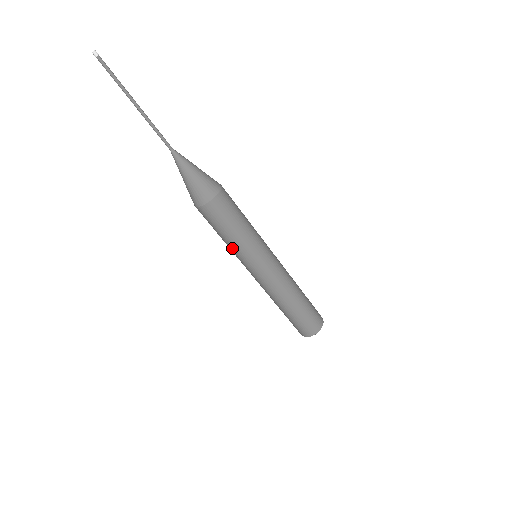
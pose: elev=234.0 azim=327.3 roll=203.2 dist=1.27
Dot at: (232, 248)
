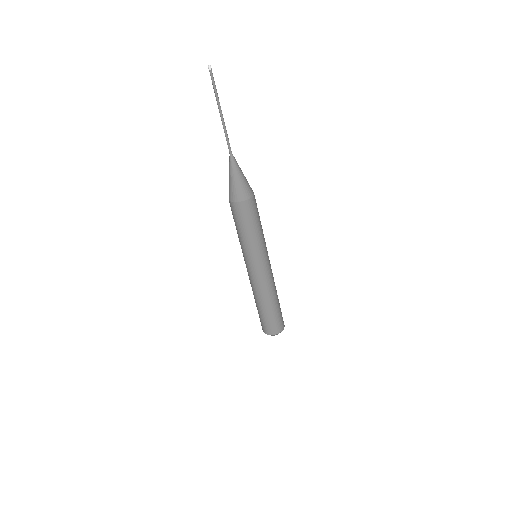
Dot at: (249, 243)
